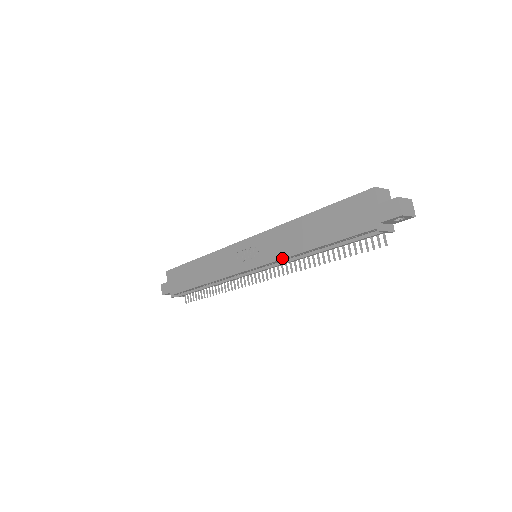
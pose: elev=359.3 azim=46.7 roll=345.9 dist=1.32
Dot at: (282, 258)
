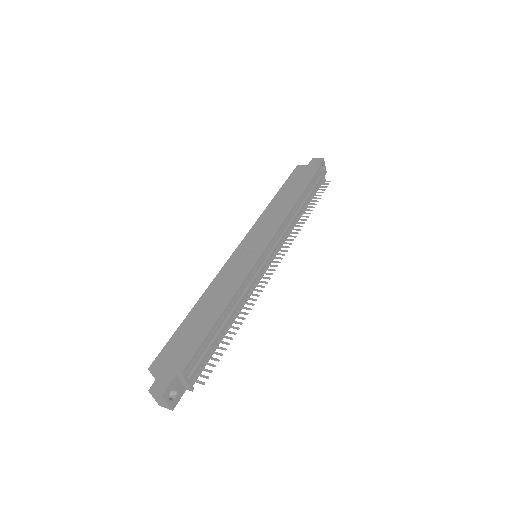
Dot at: (283, 220)
